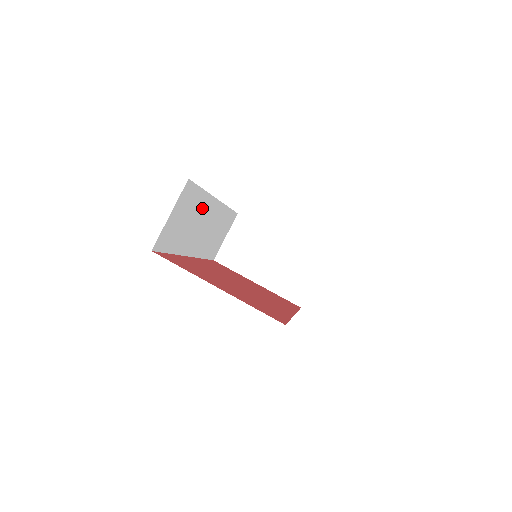
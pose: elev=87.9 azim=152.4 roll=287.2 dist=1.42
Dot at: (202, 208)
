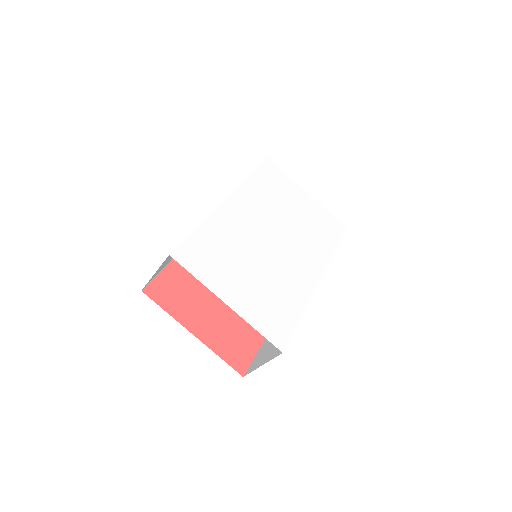
Dot at: occluded
